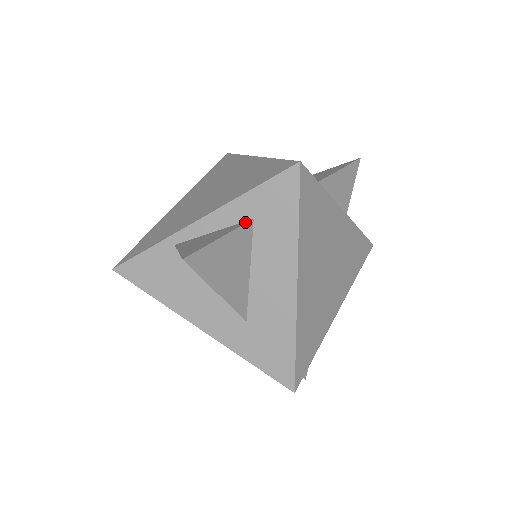
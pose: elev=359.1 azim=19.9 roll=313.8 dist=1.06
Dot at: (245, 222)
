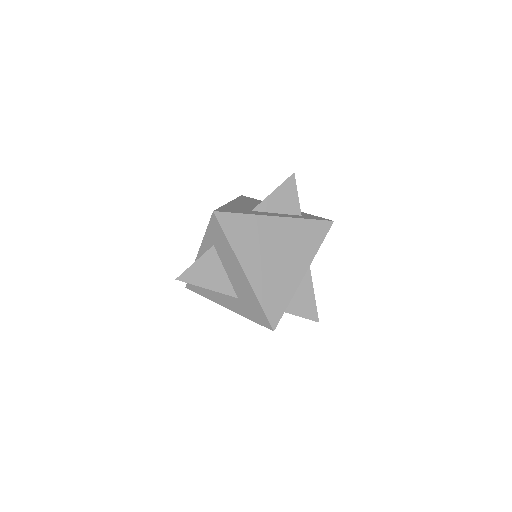
Dot at: (210, 248)
